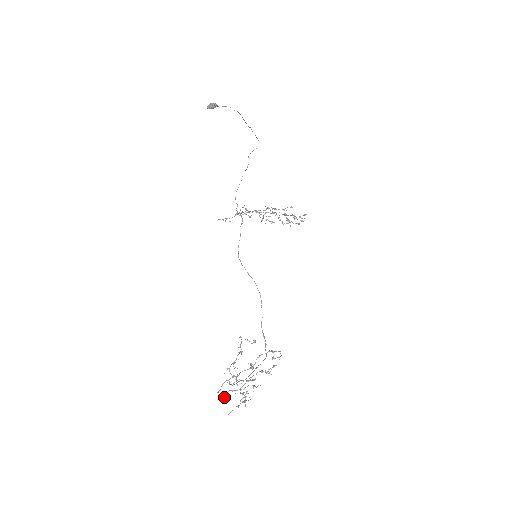
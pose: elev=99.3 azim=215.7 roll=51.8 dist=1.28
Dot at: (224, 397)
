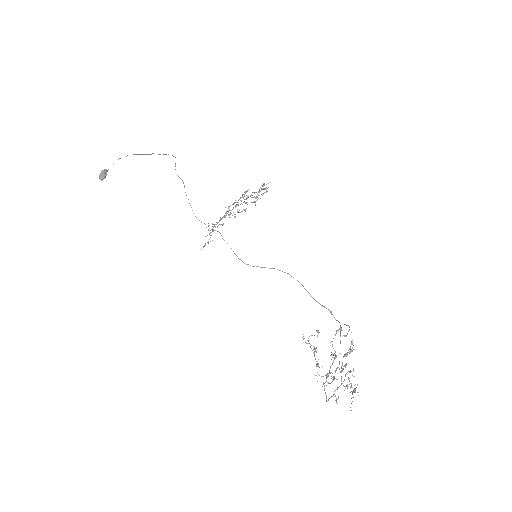
Dot at: occluded
